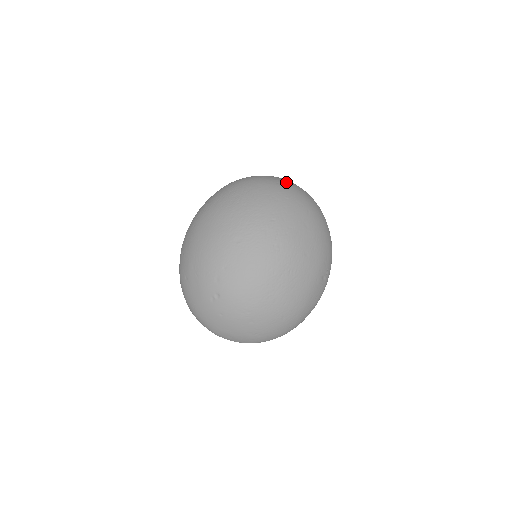
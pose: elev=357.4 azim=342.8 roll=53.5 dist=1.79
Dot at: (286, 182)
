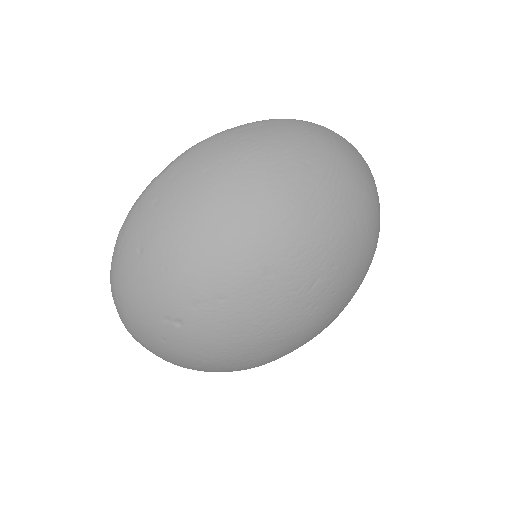
Dot at: (376, 189)
